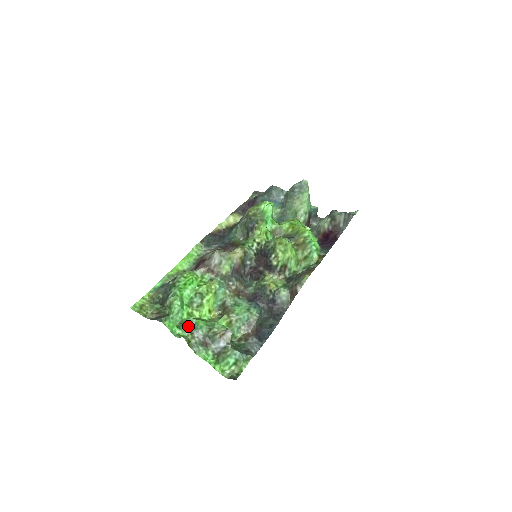
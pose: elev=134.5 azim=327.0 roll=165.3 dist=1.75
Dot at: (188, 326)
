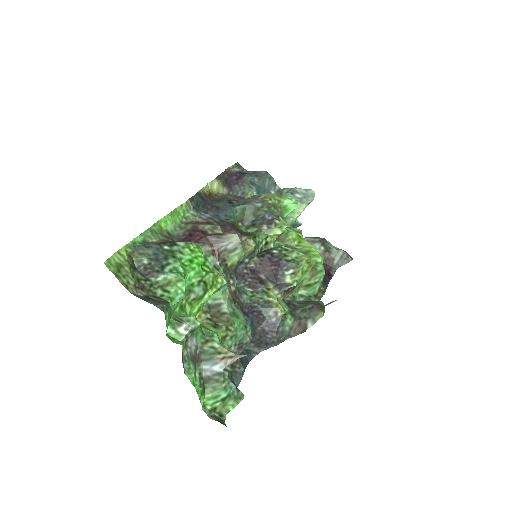
Dot at: (189, 328)
